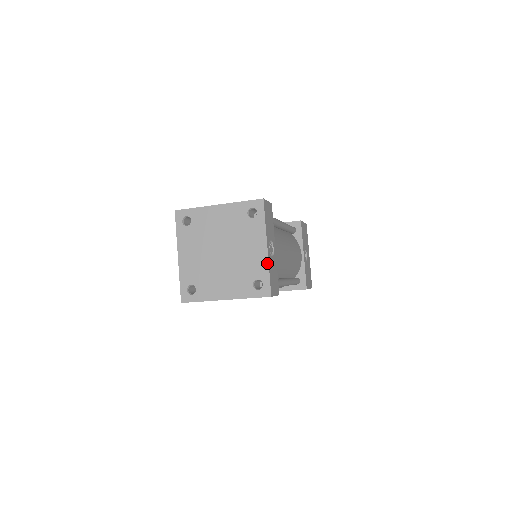
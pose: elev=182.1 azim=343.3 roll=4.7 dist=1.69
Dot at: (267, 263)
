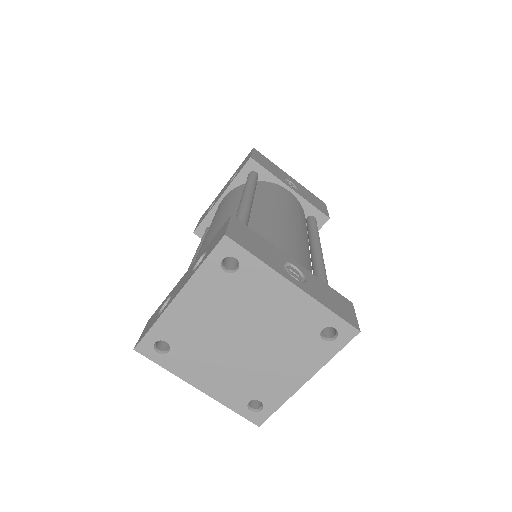
Dot at: (315, 302)
